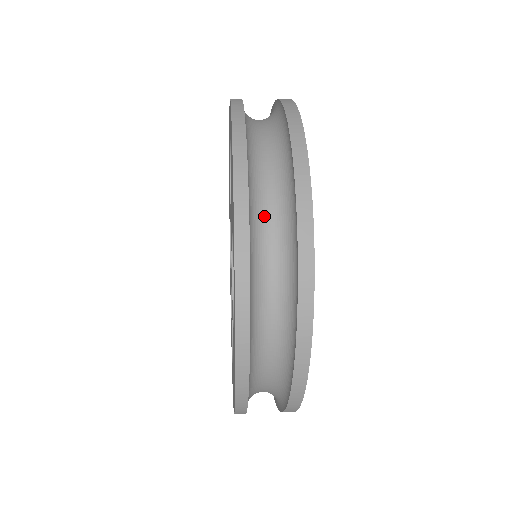
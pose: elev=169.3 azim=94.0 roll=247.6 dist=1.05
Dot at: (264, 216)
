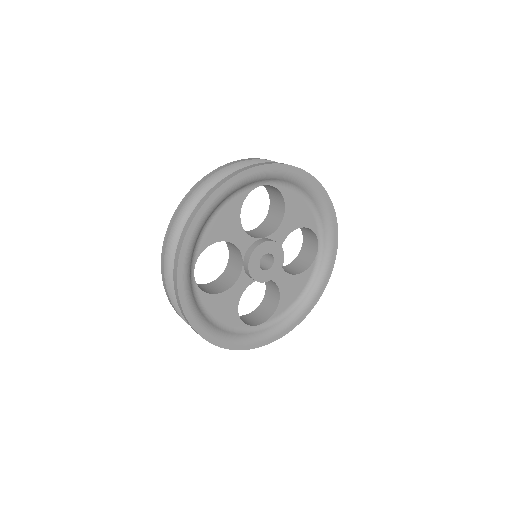
Dot at: occluded
